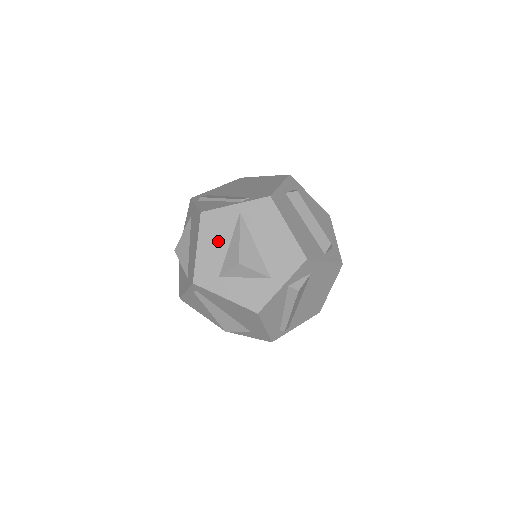
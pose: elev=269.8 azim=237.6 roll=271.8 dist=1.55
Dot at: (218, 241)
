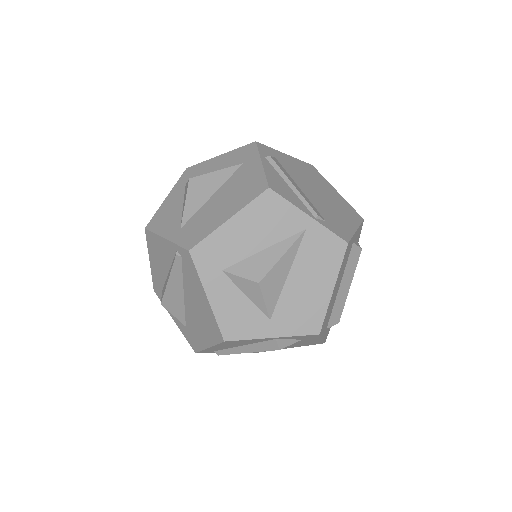
Dot at: (257, 234)
